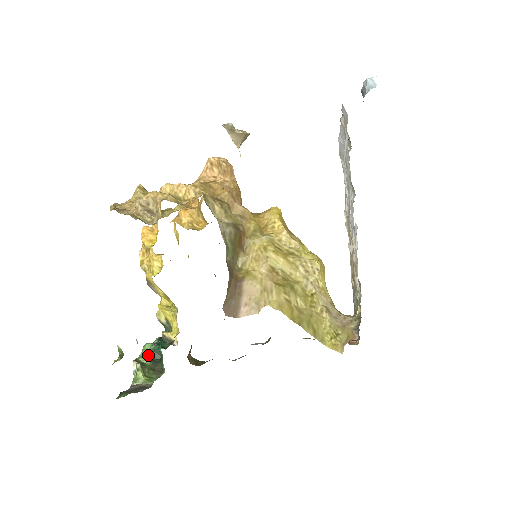
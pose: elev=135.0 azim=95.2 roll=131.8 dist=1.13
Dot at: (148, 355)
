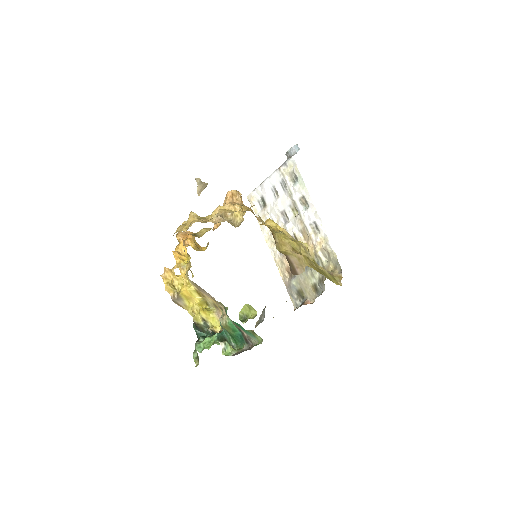
Dot at: (218, 340)
